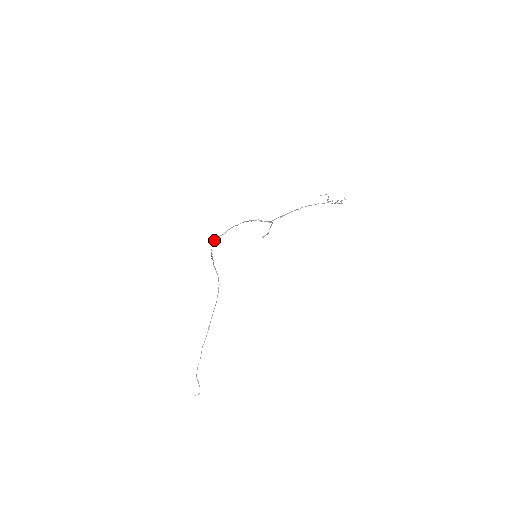
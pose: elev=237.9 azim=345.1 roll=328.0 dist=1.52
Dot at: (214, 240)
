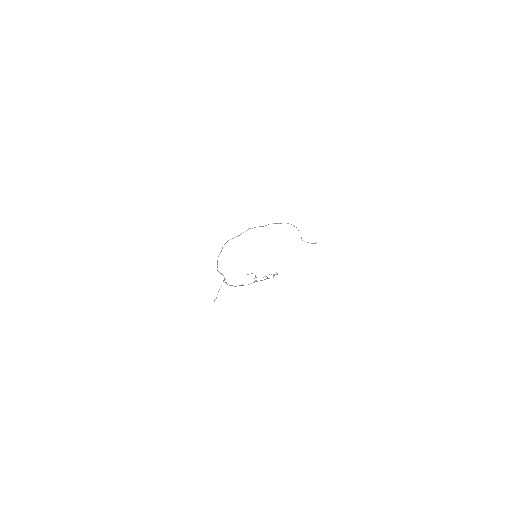
Dot at: occluded
